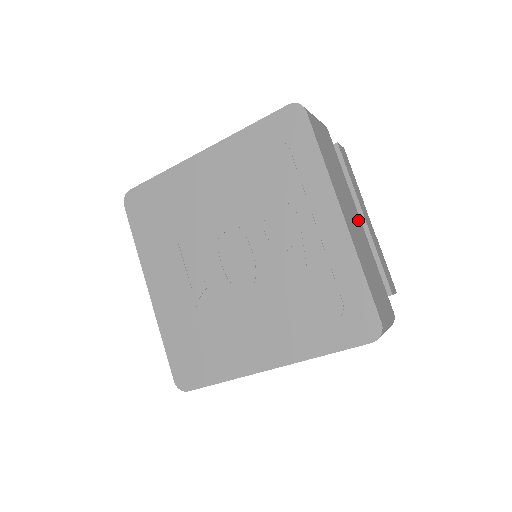
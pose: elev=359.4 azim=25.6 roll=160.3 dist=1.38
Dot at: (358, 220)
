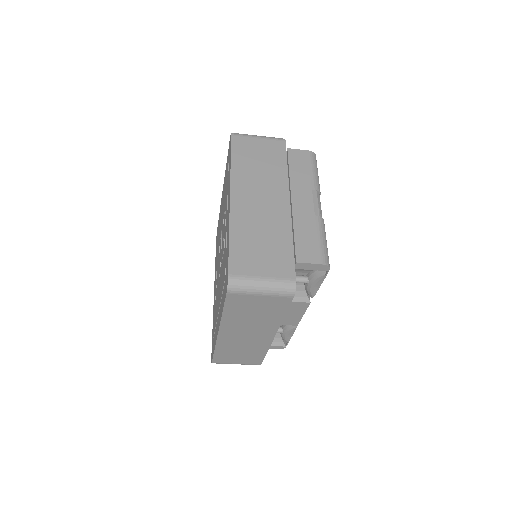
Dot at: (280, 204)
